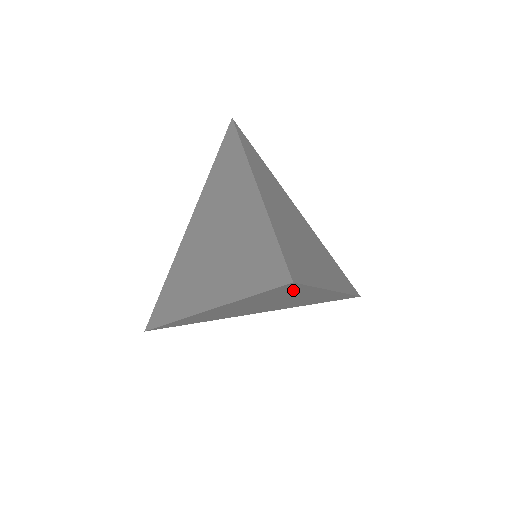
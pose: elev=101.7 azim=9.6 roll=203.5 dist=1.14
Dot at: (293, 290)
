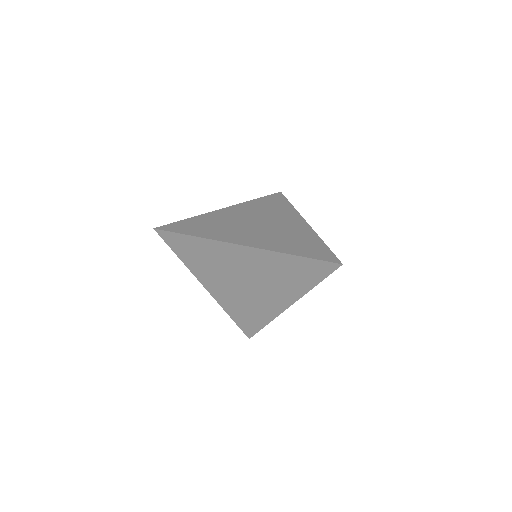
Dot at: (312, 275)
